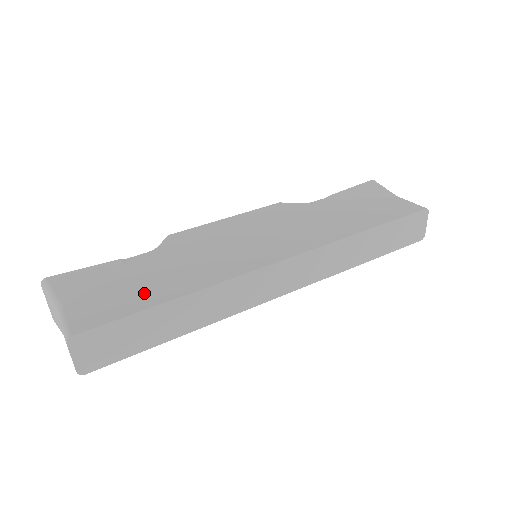
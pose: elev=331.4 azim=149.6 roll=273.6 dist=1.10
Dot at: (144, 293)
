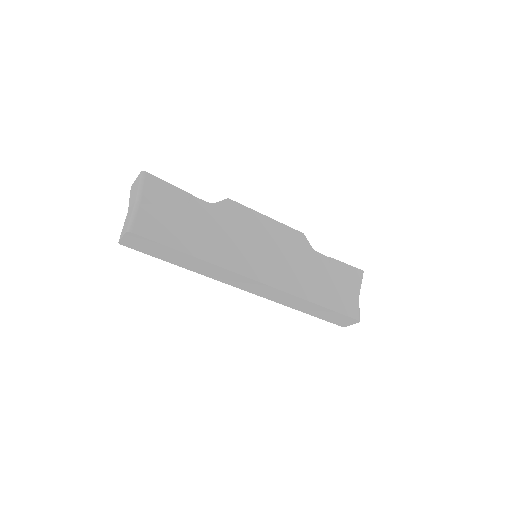
Dot at: (182, 236)
